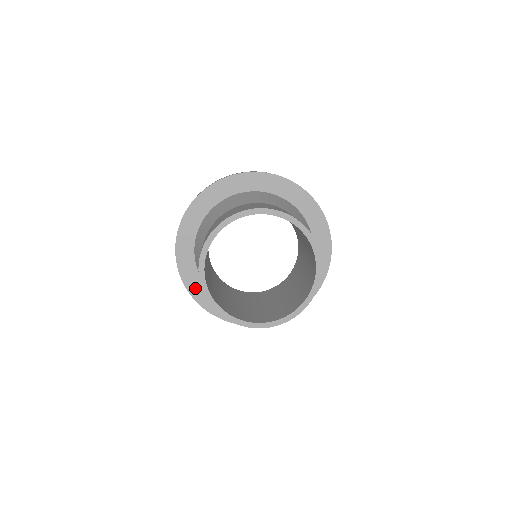
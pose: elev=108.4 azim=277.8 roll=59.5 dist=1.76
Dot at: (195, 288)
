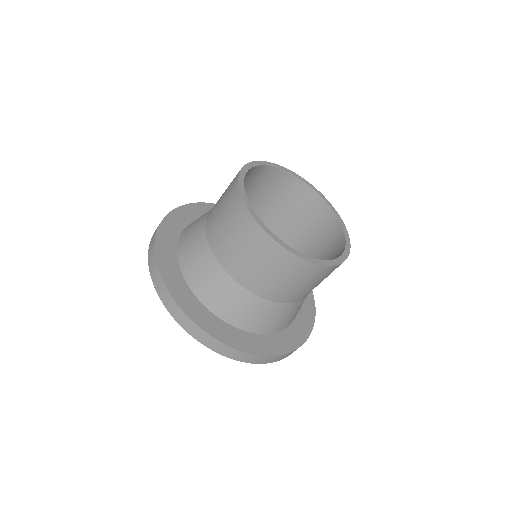
Dot at: (213, 327)
